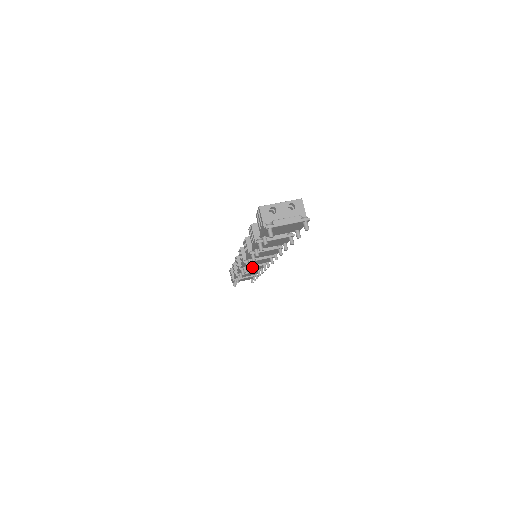
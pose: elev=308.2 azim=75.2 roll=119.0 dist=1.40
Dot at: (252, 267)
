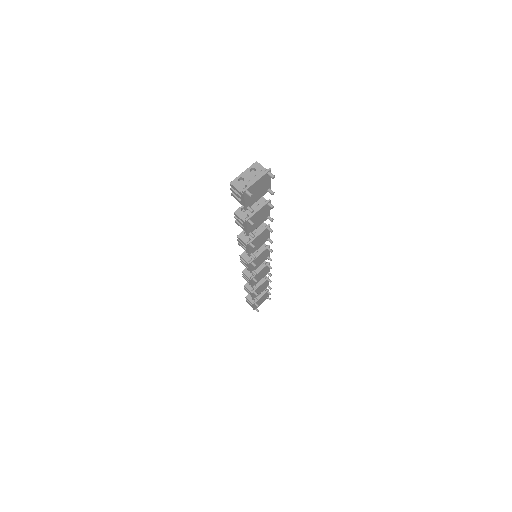
Dot at: (259, 271)
